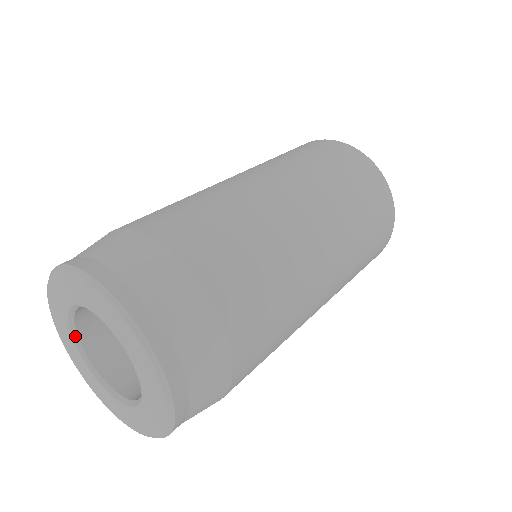
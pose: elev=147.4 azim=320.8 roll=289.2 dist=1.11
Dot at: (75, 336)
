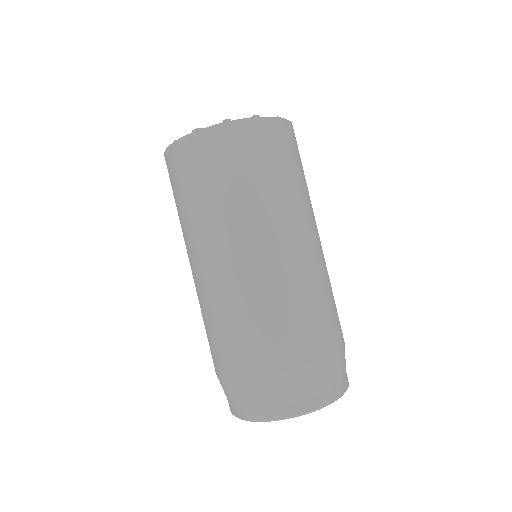
Dot at: occluded
